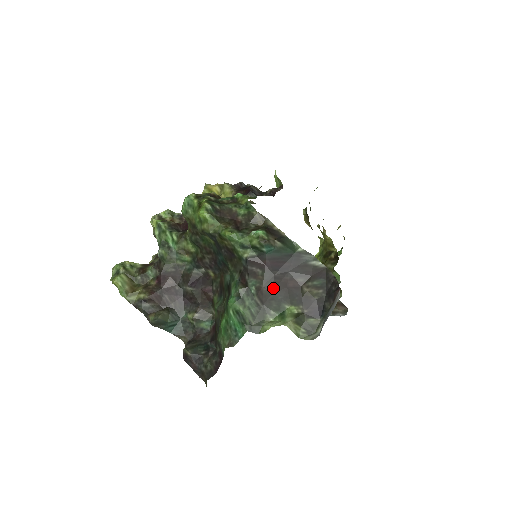
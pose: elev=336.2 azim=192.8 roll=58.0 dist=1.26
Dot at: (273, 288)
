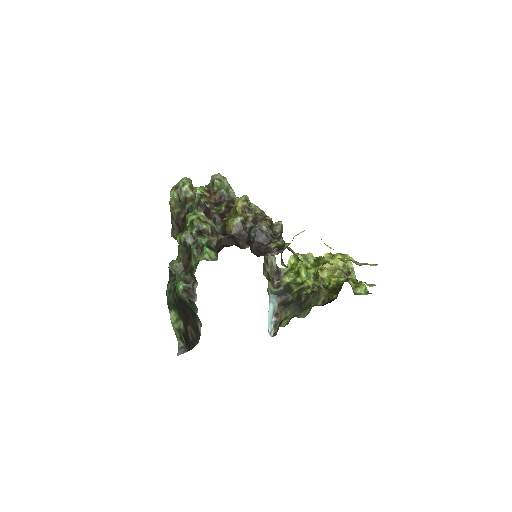
Dot at: (180, 308)
